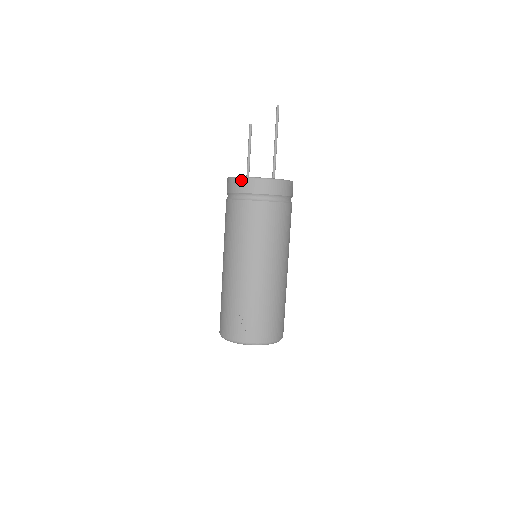
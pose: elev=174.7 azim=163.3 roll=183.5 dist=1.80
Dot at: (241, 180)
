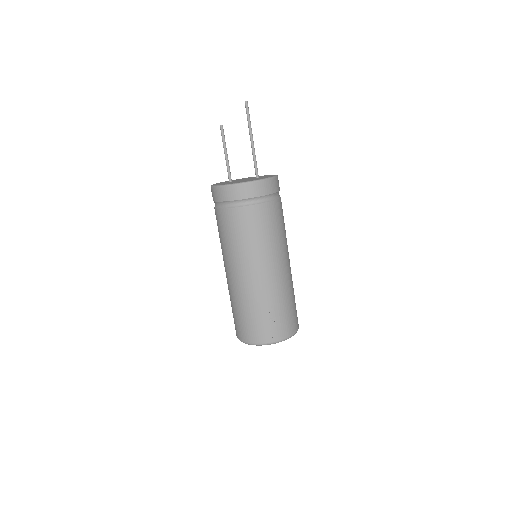
Dot at: (240, 186)
